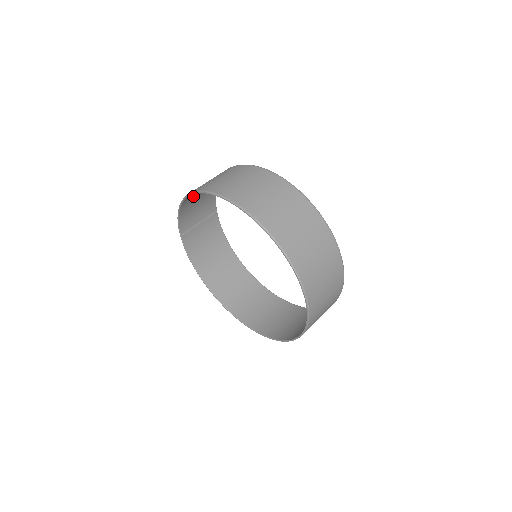
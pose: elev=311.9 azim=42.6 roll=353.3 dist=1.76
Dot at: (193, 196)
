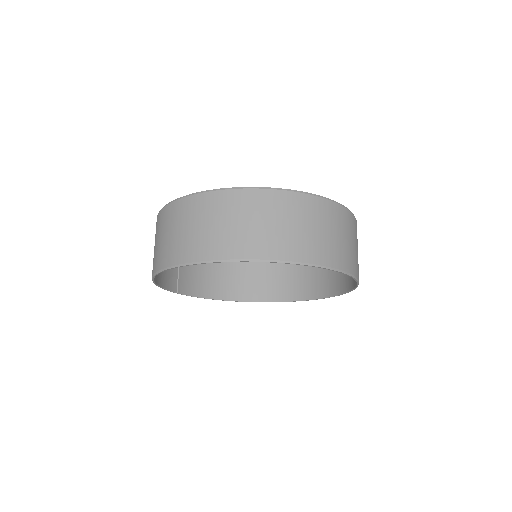
Dot at: occluded
